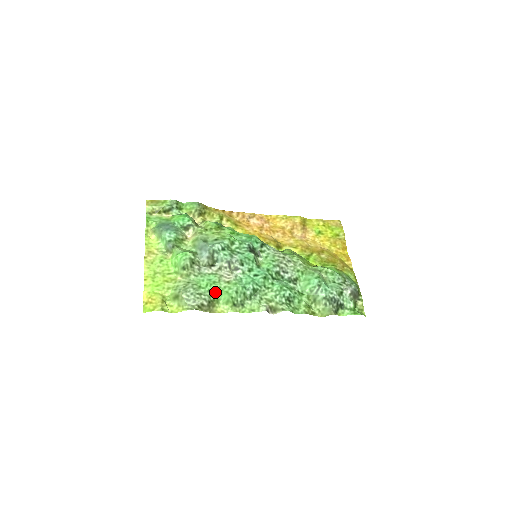
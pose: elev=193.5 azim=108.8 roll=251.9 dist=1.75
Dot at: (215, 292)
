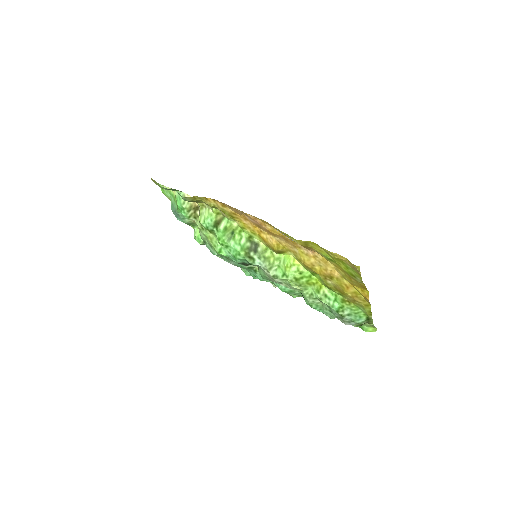
Dot at: occluded
